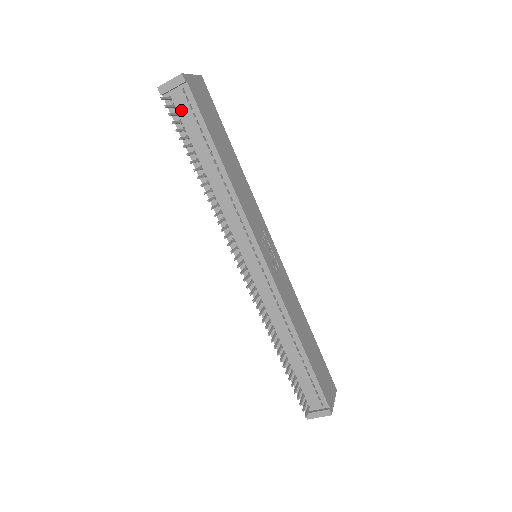
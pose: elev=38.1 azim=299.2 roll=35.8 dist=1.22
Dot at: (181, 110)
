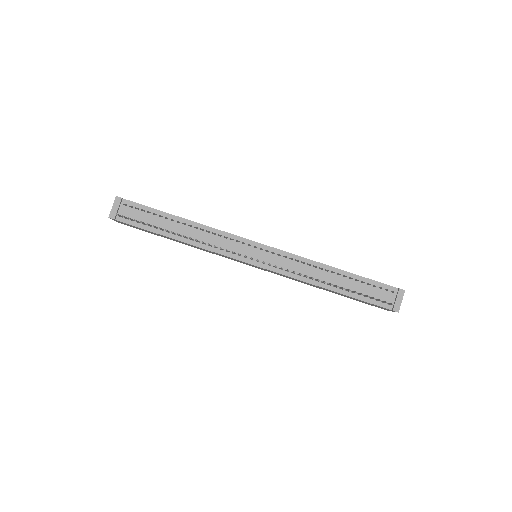
Dot at: (133, 216)
